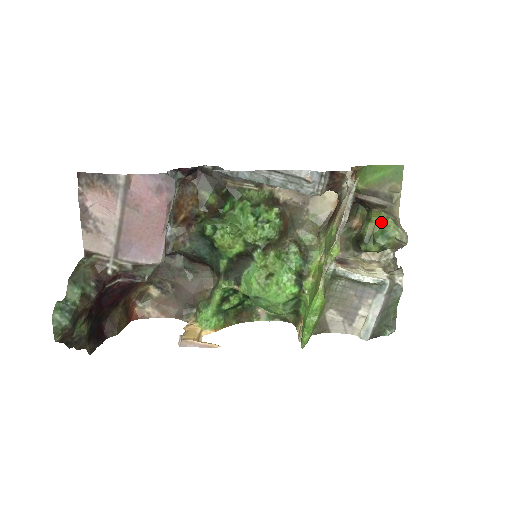
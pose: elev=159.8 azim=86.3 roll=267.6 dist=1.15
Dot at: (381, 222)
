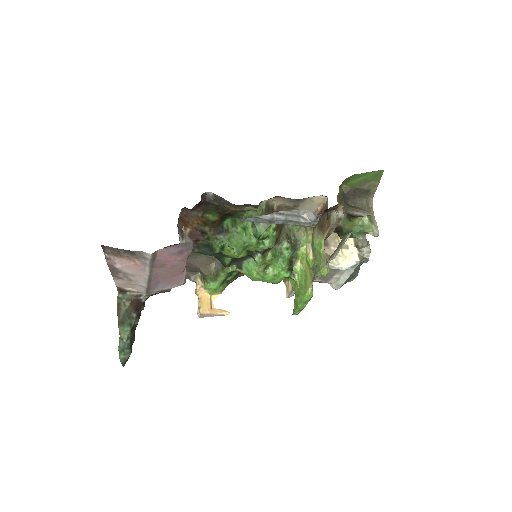
Dot at: (359, 220)
